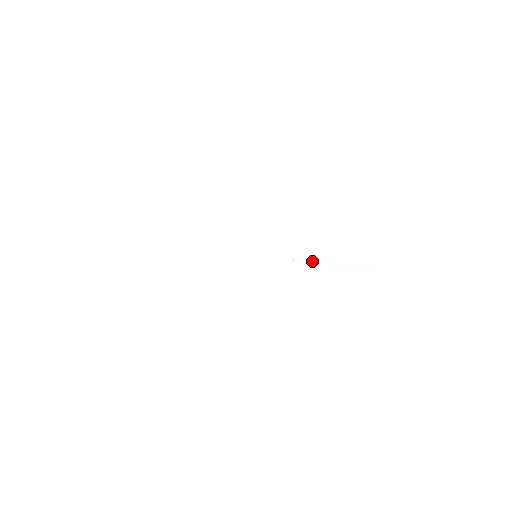
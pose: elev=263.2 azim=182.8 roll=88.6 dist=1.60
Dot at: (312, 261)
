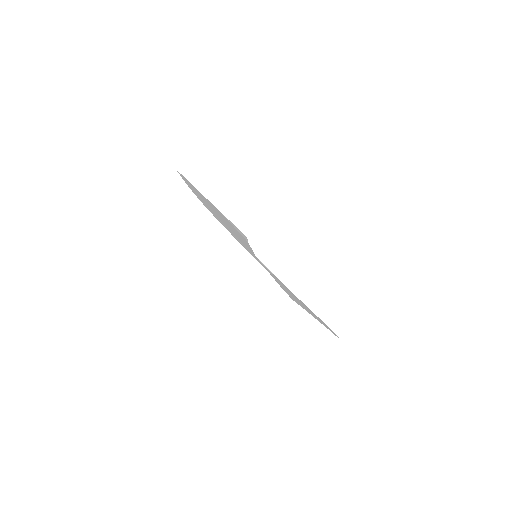
Dot at: (294, 293)
